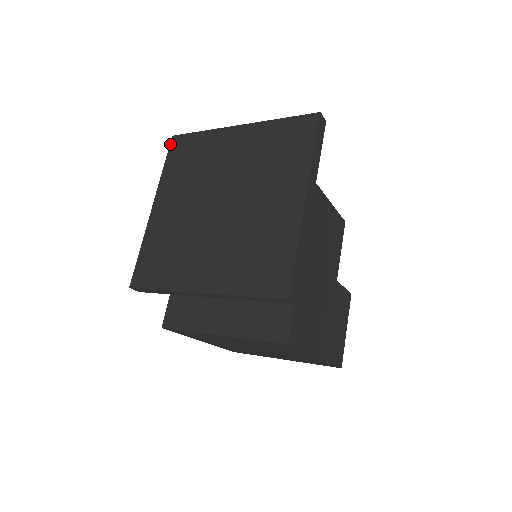
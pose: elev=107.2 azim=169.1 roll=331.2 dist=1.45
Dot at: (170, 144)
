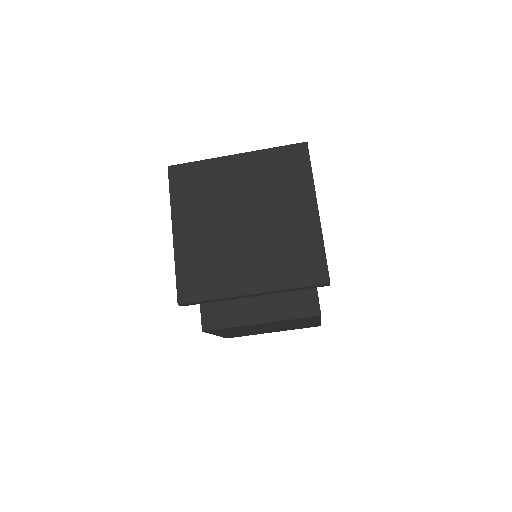
Dot at: (168, 174)
